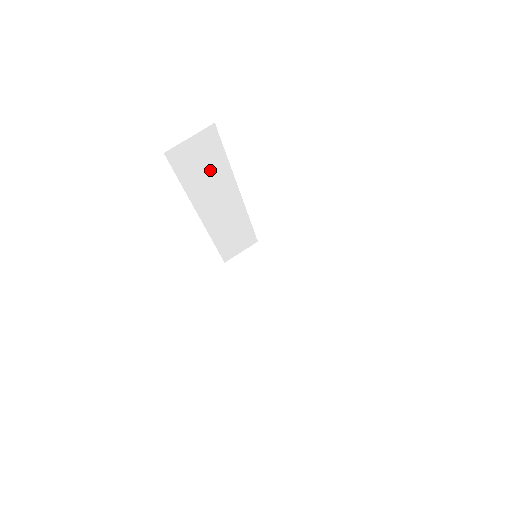
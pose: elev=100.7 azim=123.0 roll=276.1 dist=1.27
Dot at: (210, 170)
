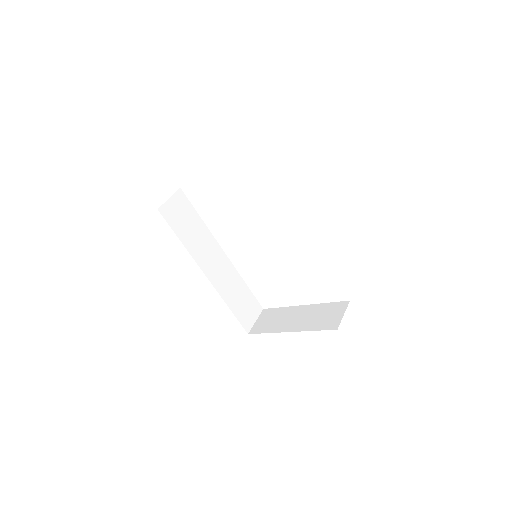
Dot at: (193, 227)
